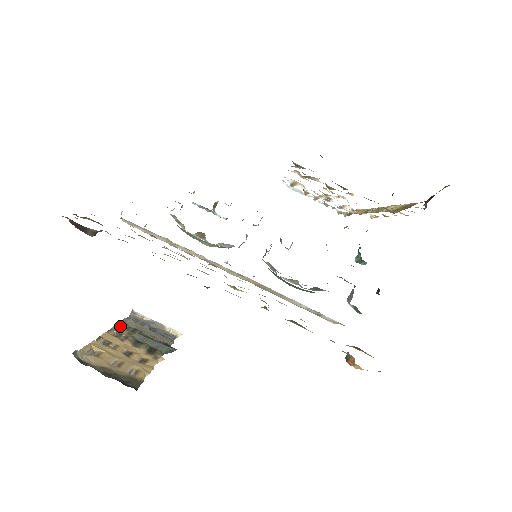
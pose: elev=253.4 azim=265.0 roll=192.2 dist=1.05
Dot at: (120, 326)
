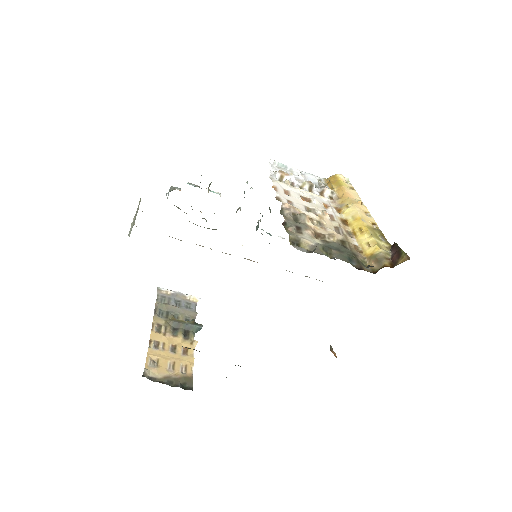
Dot at: (157, 316)
